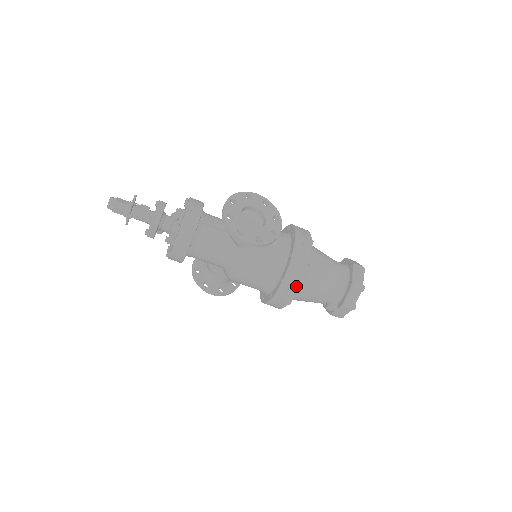
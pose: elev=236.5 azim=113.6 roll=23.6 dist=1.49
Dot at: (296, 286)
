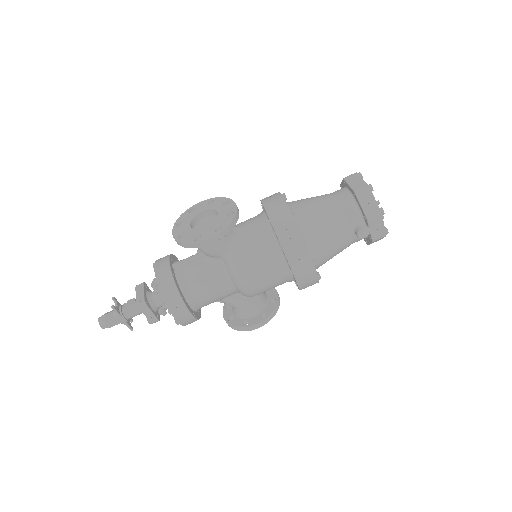
Dot at: (298, 240)
